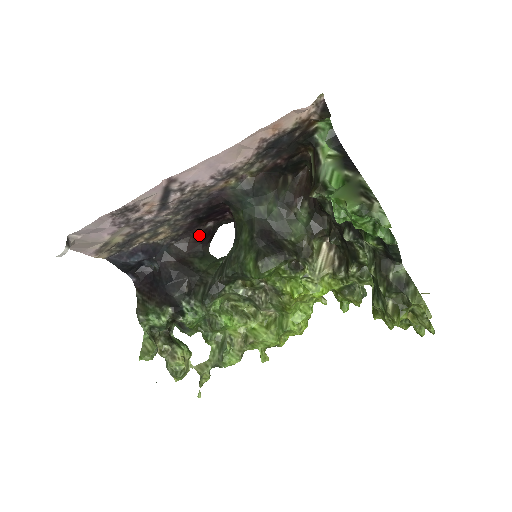
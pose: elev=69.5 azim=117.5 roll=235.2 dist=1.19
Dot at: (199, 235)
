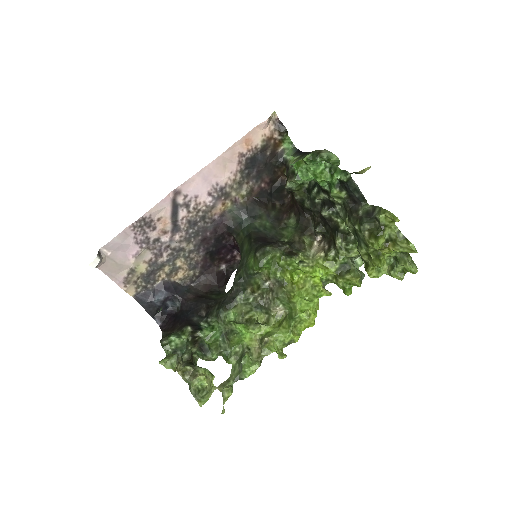
Dot at: (214, 276)
